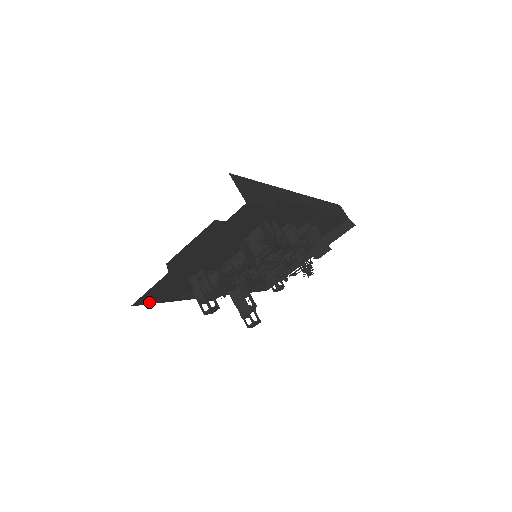
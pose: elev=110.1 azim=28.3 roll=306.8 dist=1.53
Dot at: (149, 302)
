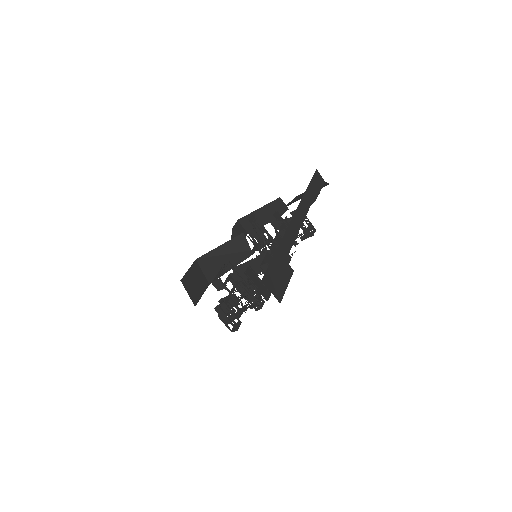
Dot at: occluded
